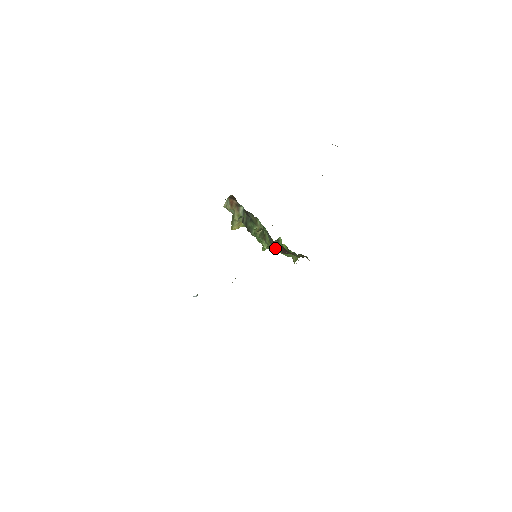
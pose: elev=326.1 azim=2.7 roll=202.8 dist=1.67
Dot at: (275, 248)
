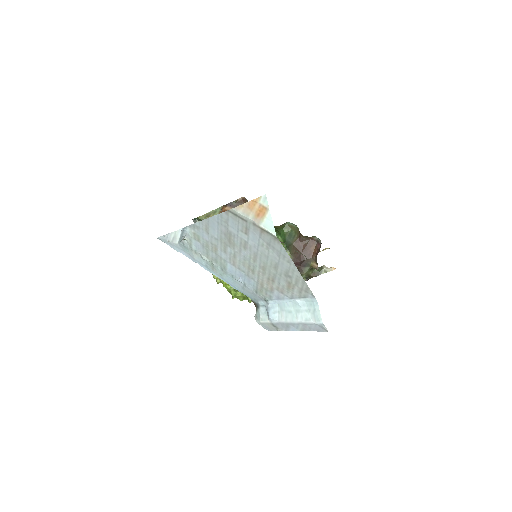
Dot at: (290, 252)
